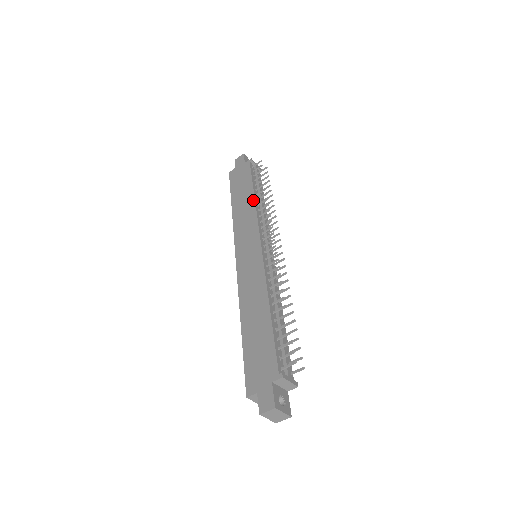
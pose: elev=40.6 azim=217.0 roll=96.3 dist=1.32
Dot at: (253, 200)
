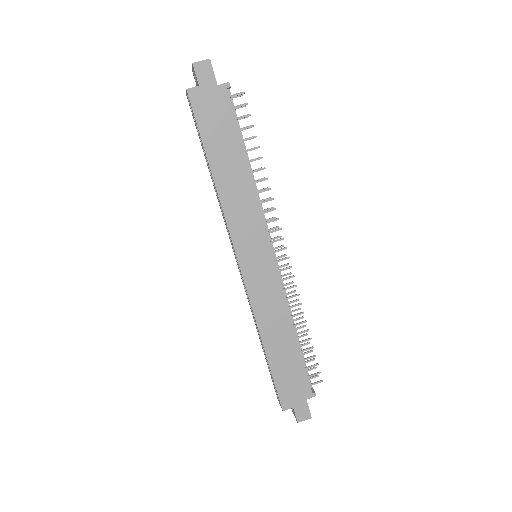
Dot at: (250, 177)
